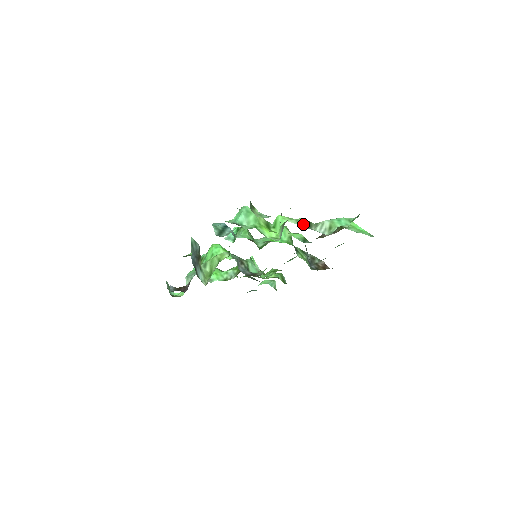
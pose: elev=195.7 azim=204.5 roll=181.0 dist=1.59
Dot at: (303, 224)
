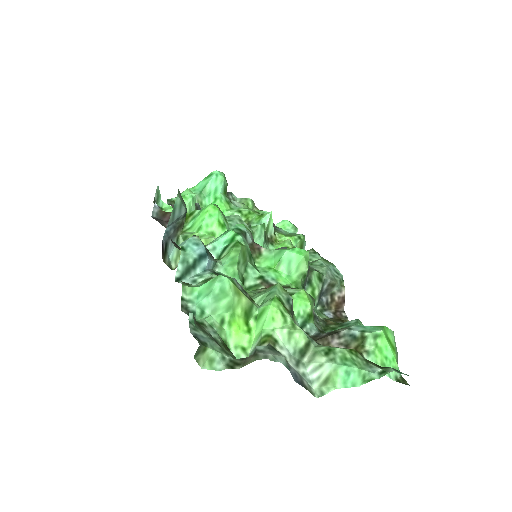
Dot at: (294, 348)
